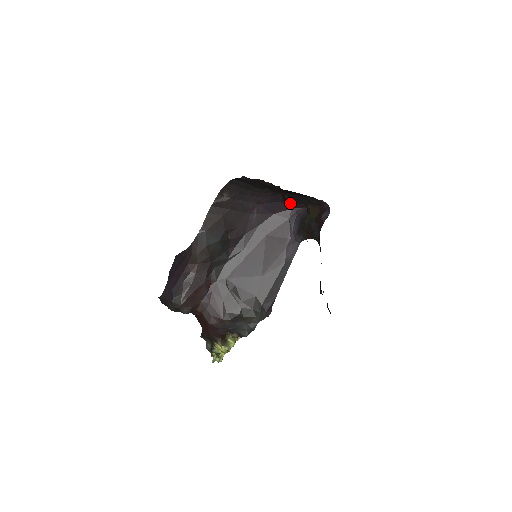
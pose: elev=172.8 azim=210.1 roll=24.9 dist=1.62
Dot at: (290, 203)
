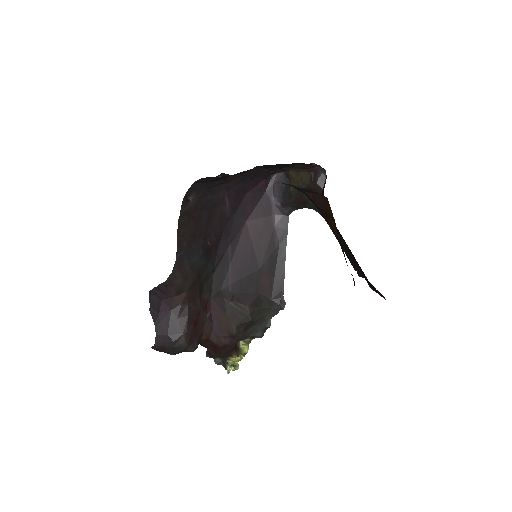
Dot at: (263, 174)
